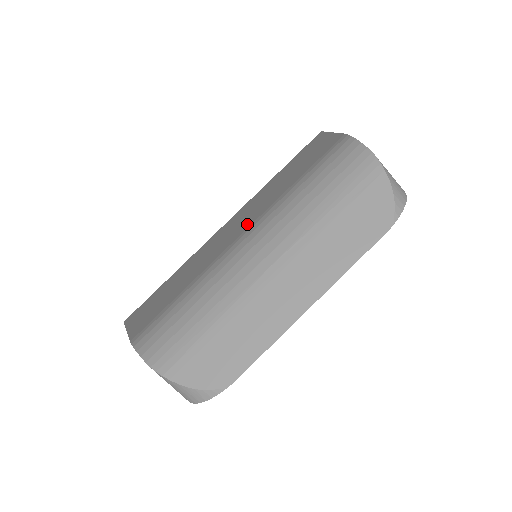
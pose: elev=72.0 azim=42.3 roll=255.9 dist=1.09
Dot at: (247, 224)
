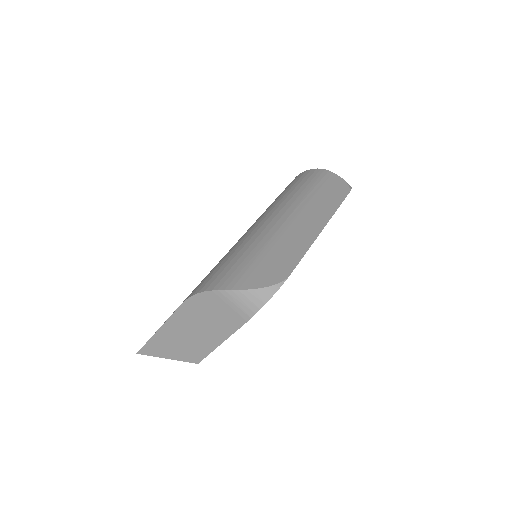
Dot at: occluded
